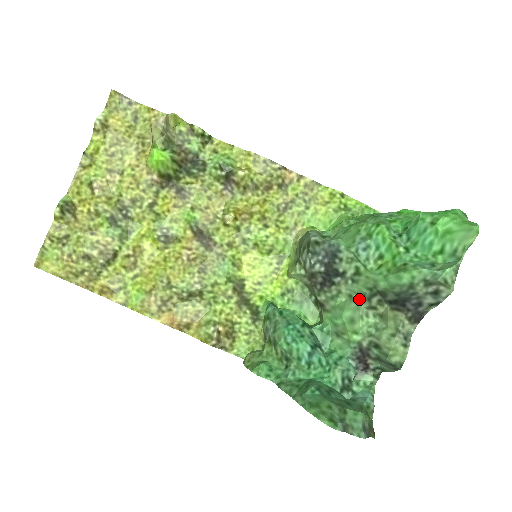
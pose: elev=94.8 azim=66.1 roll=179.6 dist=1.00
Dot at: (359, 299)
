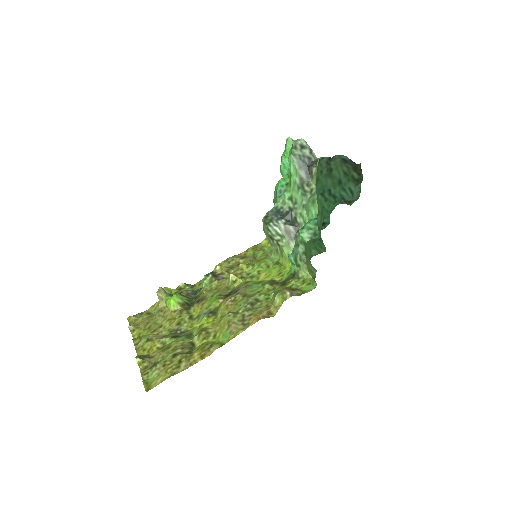
Dot at: (305, 199)
